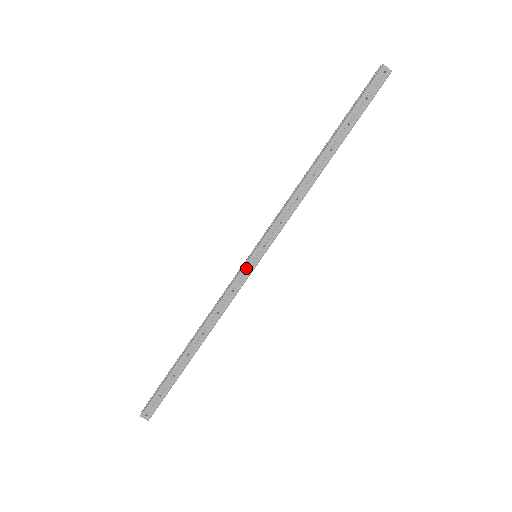
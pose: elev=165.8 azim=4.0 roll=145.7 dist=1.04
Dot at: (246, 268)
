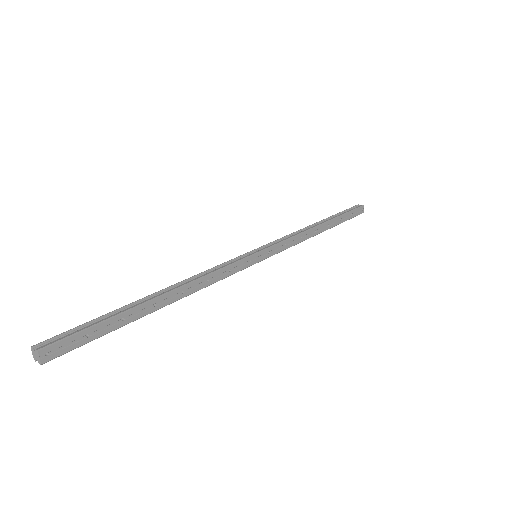
Dot at: (250, 259)
